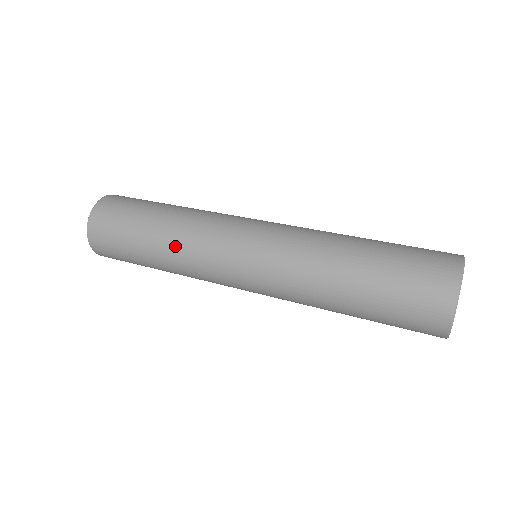
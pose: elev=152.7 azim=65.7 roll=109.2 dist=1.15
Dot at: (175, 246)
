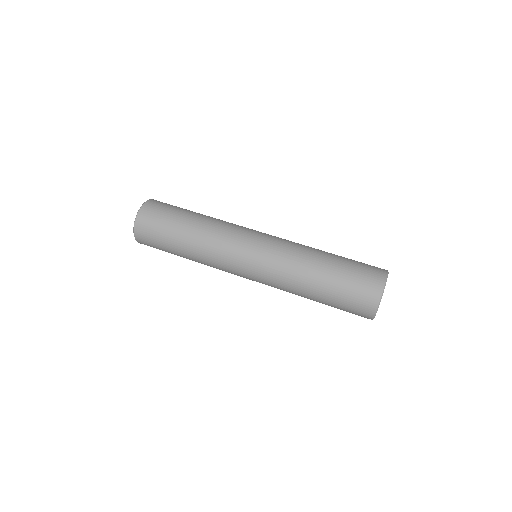
Dot at: (202, 245)
